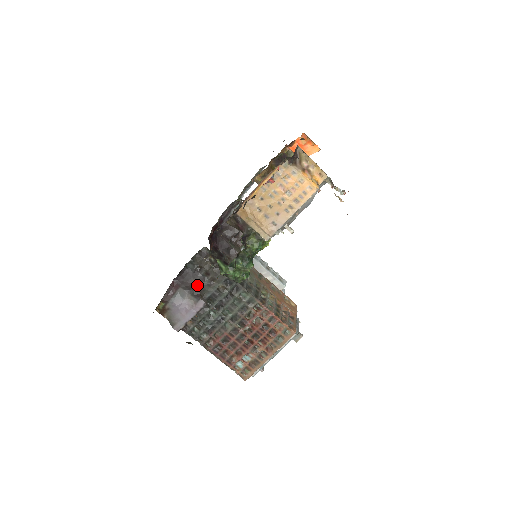
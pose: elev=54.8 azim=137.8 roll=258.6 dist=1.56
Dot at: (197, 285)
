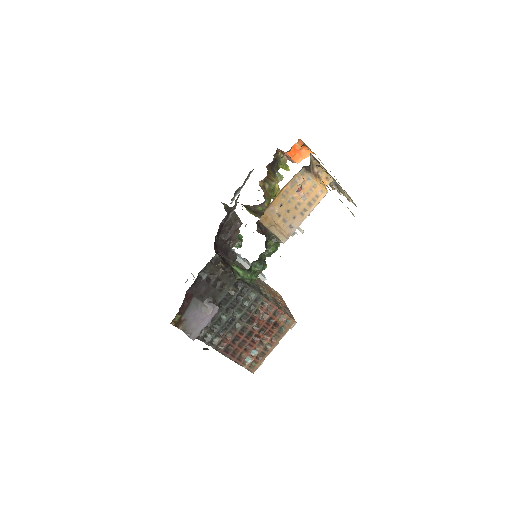
Dot at: (209, 292)
